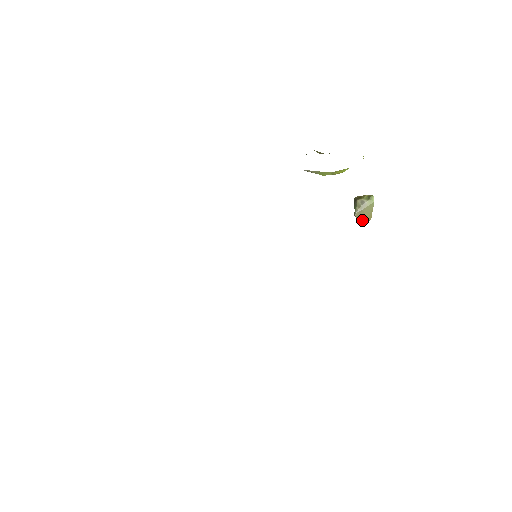
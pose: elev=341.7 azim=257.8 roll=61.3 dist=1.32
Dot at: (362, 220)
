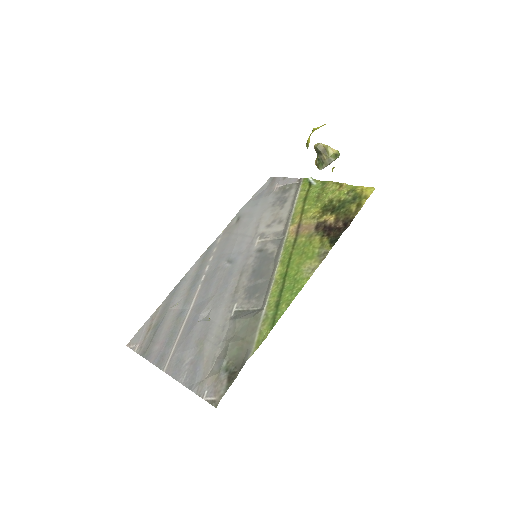
Dot at: occluded
